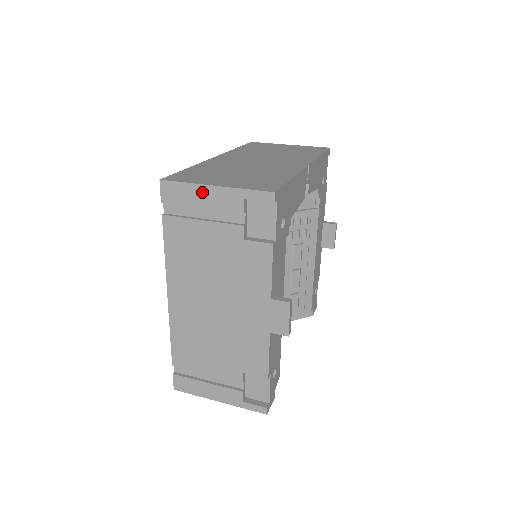
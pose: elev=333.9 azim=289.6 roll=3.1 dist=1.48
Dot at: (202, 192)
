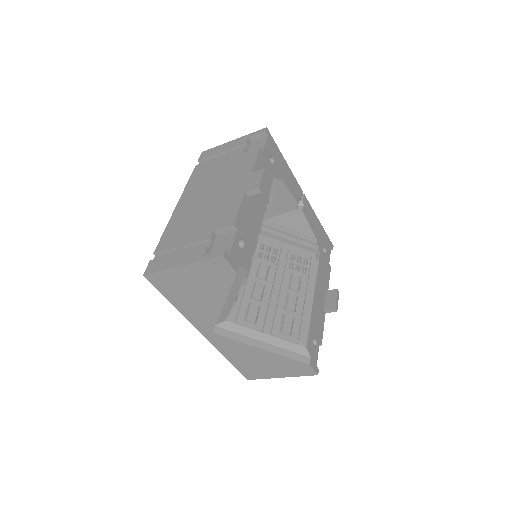
Dot at: (225, 146)
